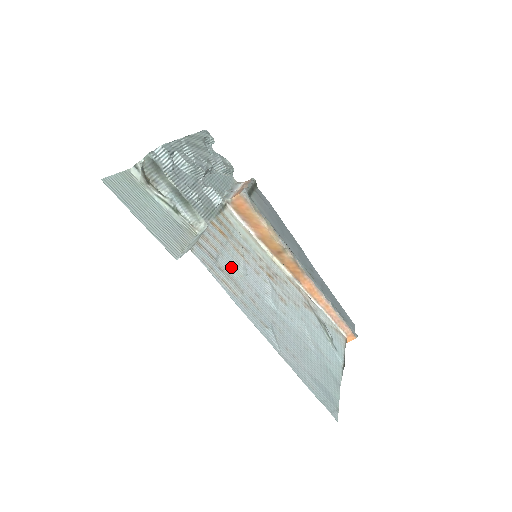
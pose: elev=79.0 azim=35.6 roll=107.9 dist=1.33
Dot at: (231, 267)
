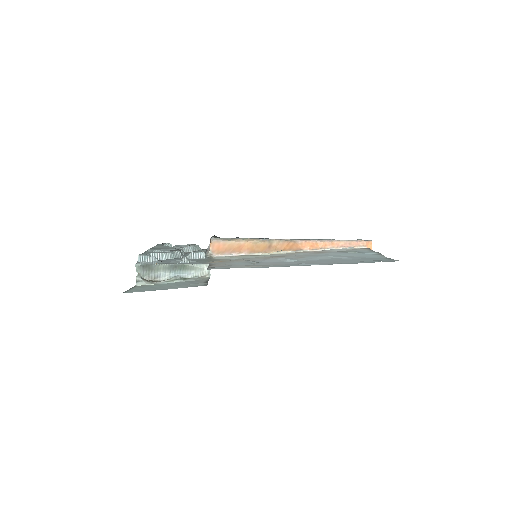
Dot at: (244, 264)
